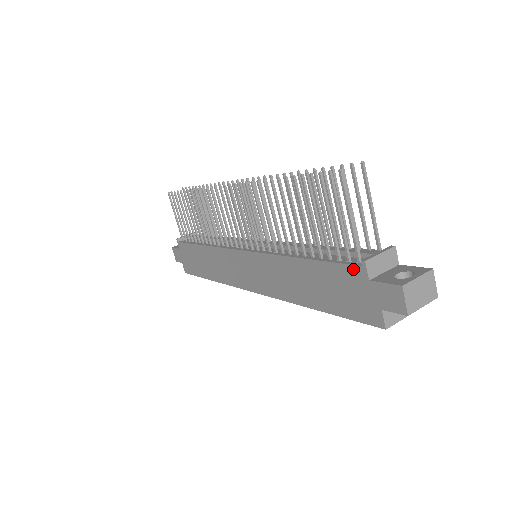
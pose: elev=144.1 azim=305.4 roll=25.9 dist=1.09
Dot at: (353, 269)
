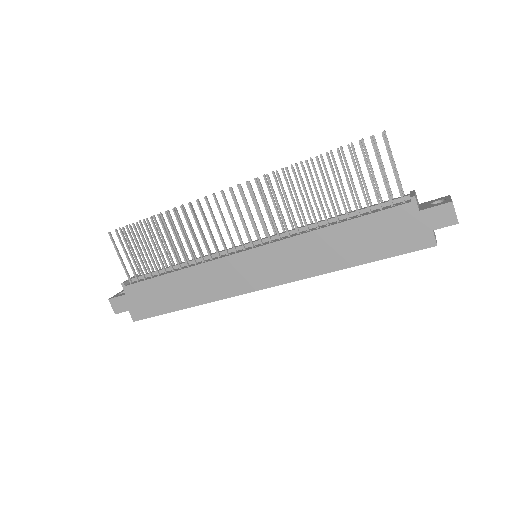
Dot at: (402, 208)
